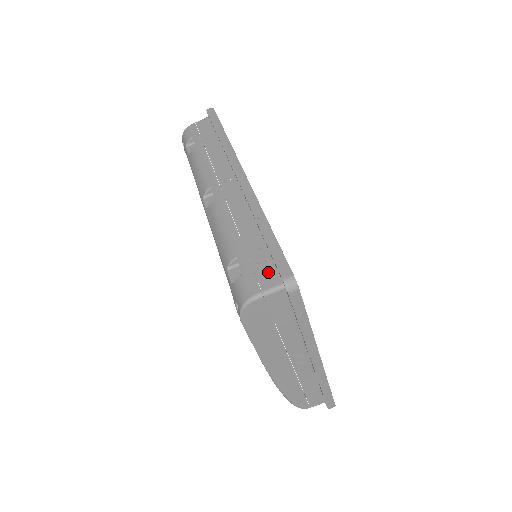
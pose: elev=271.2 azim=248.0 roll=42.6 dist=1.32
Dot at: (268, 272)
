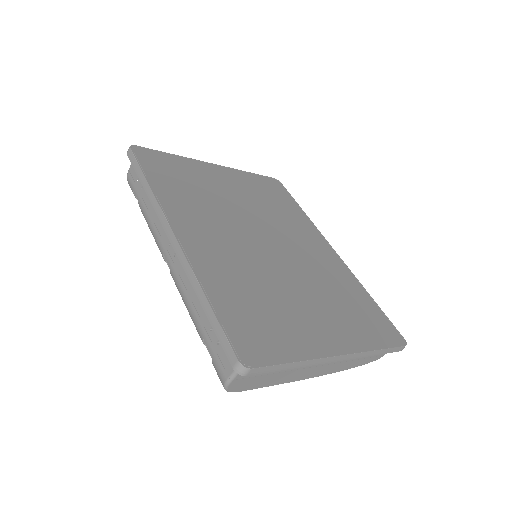
Dot at: occluded
